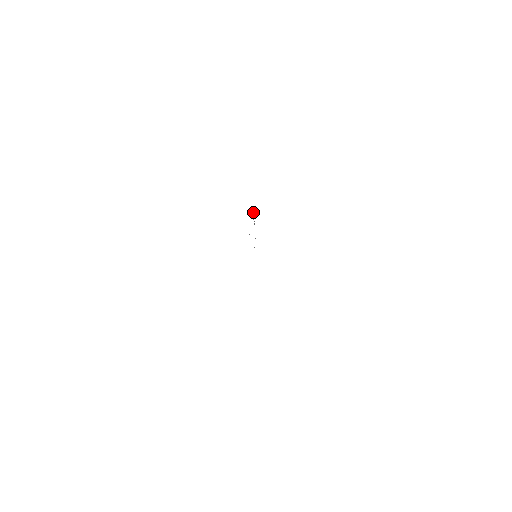
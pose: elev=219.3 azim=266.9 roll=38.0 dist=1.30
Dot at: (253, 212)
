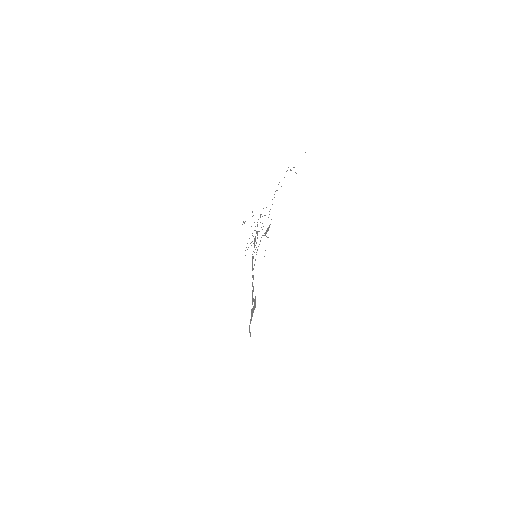
Dot at: (260, 217)
